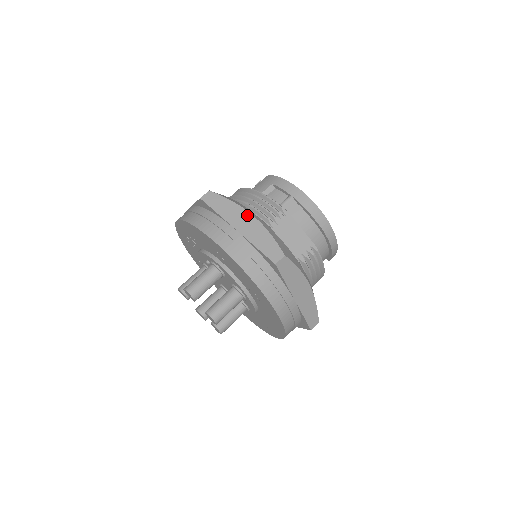
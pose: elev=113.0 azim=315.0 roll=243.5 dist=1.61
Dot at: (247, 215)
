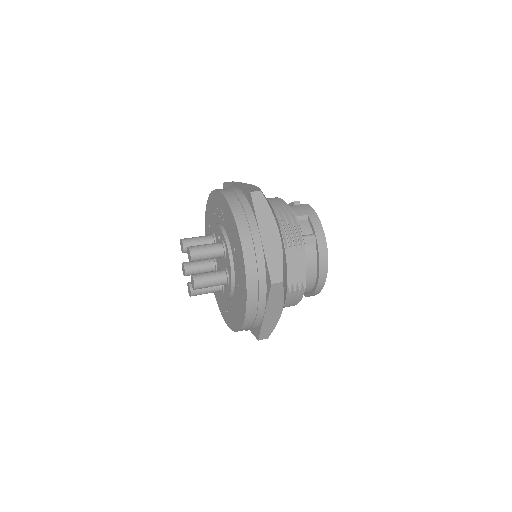
Dot at: (276, 231)
